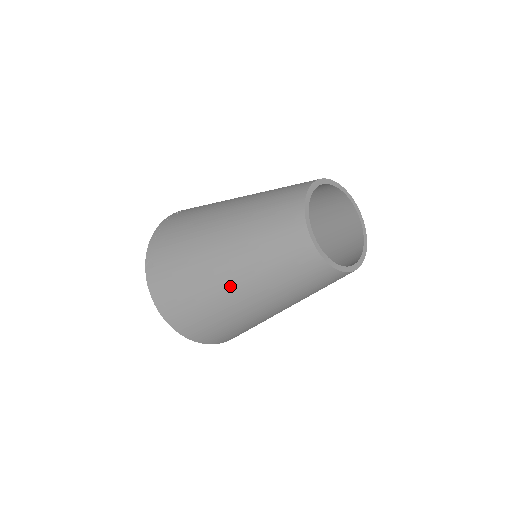
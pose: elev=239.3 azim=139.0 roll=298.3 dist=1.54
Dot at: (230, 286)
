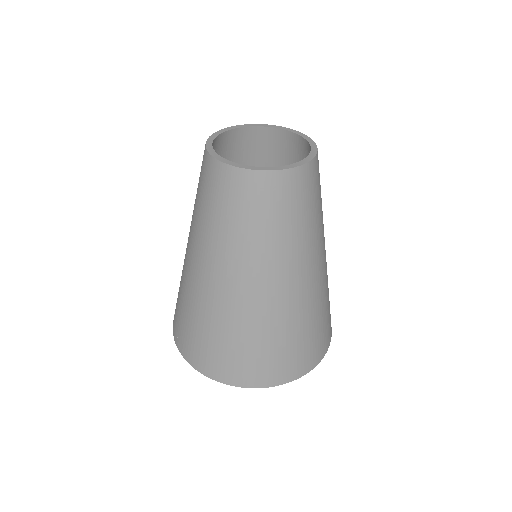
Dot at: (232, 287)
